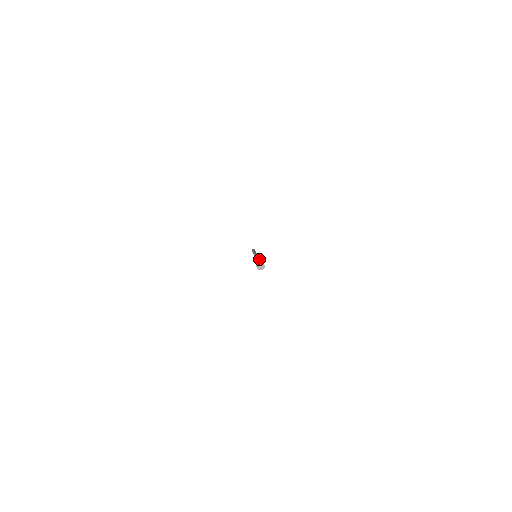
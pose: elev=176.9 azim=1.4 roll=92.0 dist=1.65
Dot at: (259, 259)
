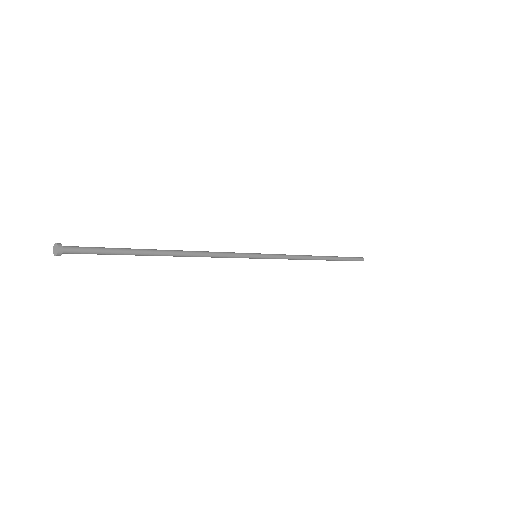
Dot at: (149, 250)
